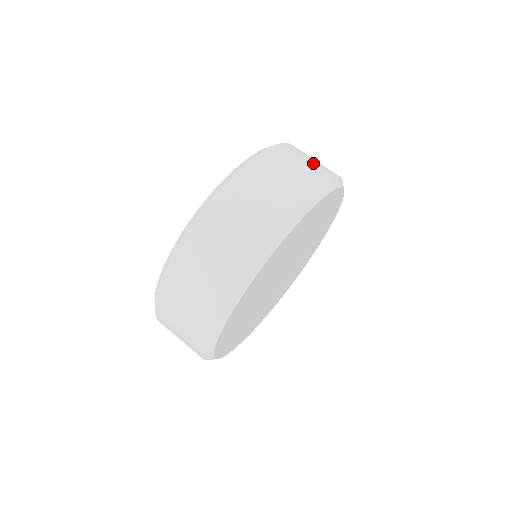
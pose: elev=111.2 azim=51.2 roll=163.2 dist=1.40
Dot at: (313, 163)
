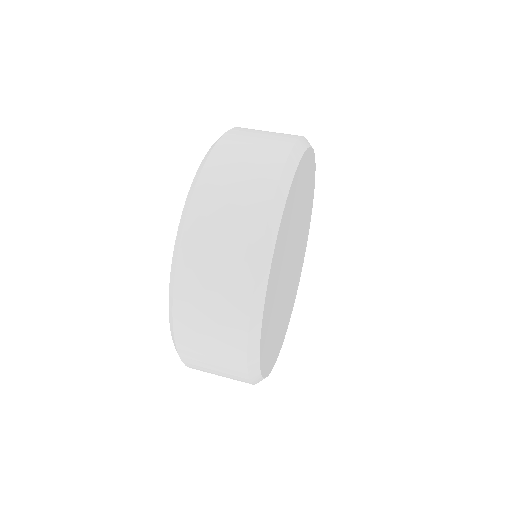
Dot at: occluded
